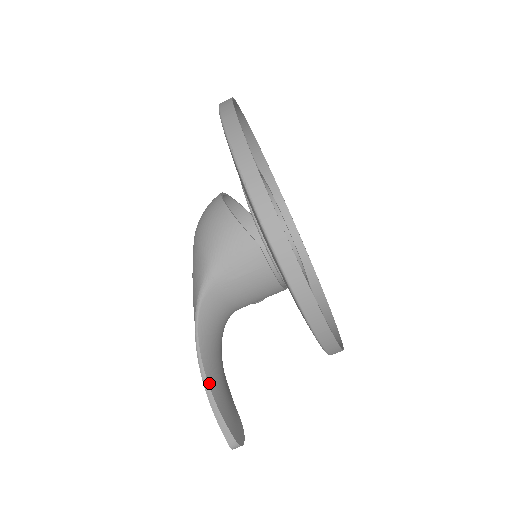
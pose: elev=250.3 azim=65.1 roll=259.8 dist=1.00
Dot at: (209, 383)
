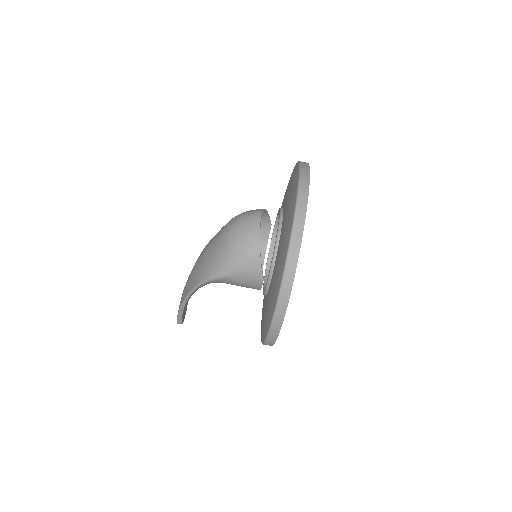
Dot at: (186, 302)
